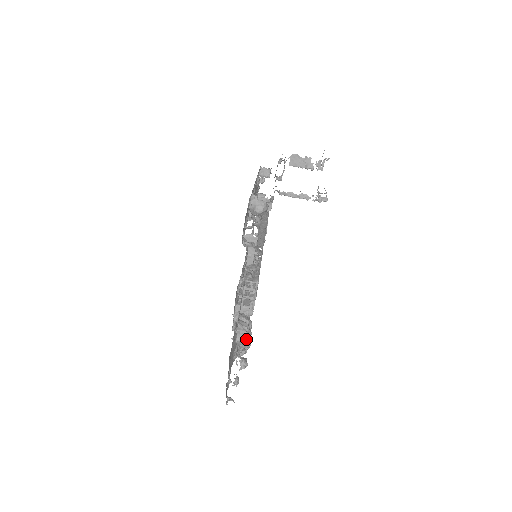
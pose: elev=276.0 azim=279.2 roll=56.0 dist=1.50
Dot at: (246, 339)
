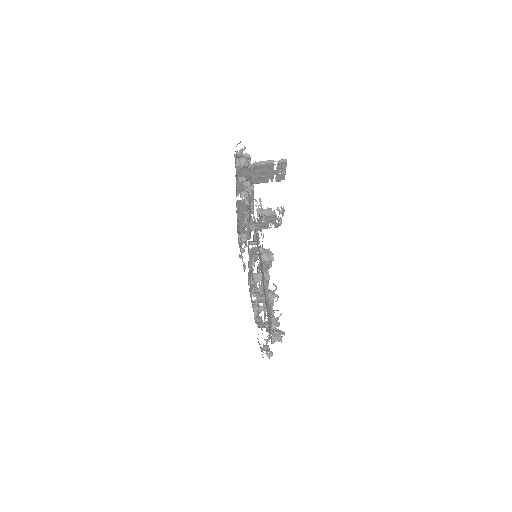
Dot at: (269, 253)
